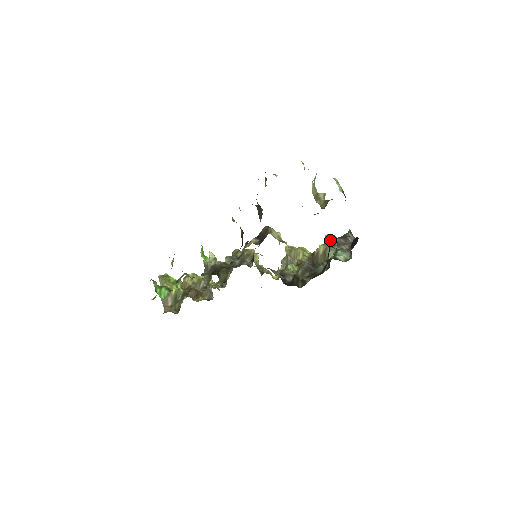
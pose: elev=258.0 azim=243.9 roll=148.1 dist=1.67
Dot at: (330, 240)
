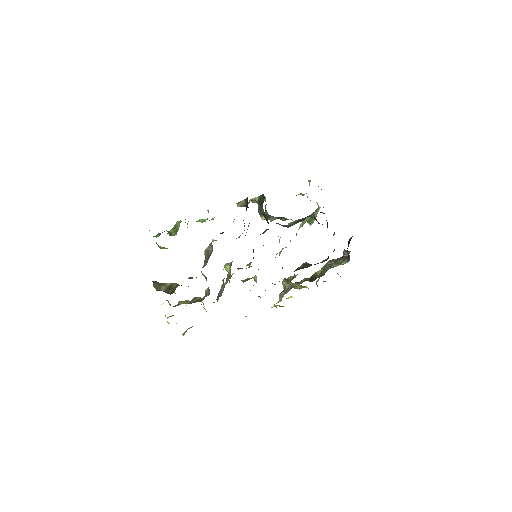
Dot at: occluded
